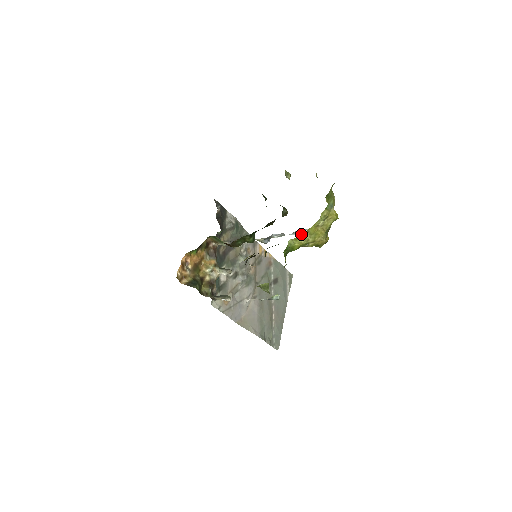
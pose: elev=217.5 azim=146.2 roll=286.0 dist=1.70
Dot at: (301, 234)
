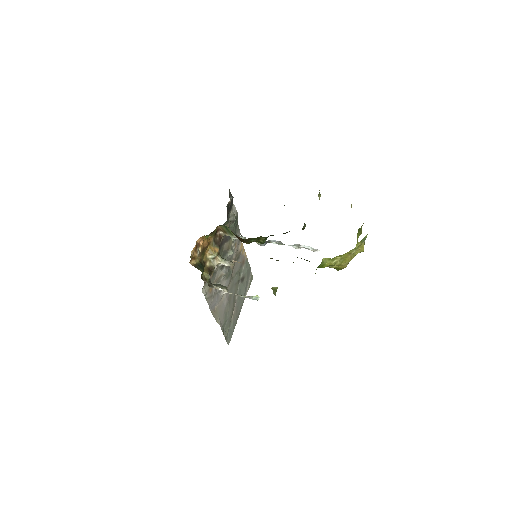
Dot at: occluded
